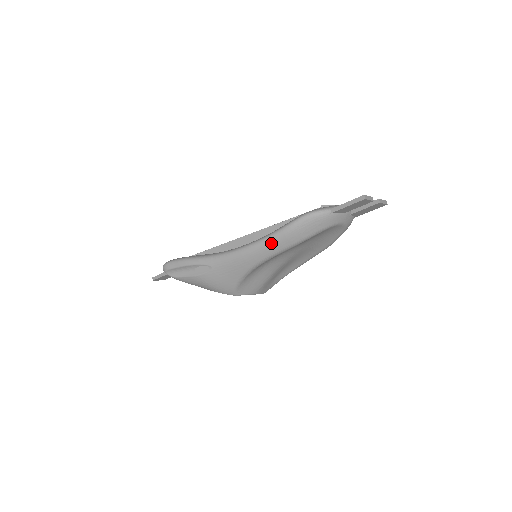
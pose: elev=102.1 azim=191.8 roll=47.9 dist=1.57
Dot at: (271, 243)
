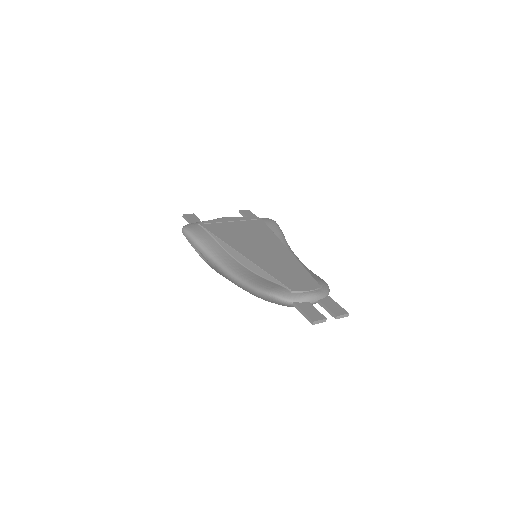
Dot at: (246, 289)
